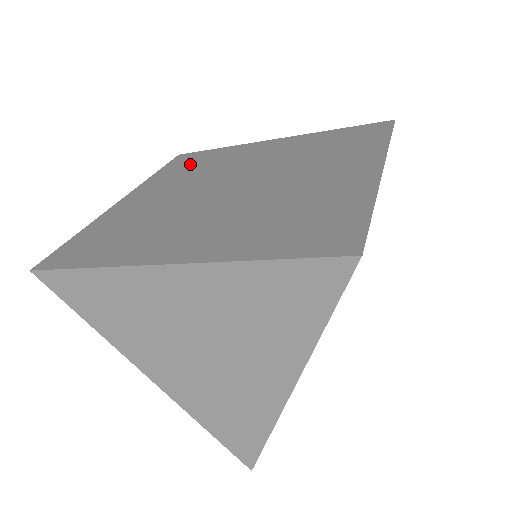
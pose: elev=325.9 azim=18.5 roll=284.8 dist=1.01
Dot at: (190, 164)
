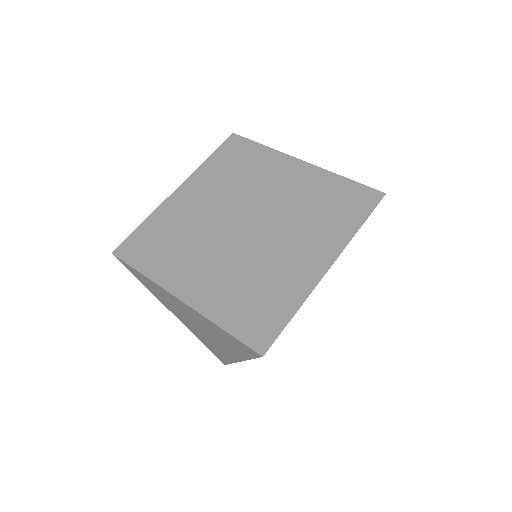
Dot at: (233, 161)
